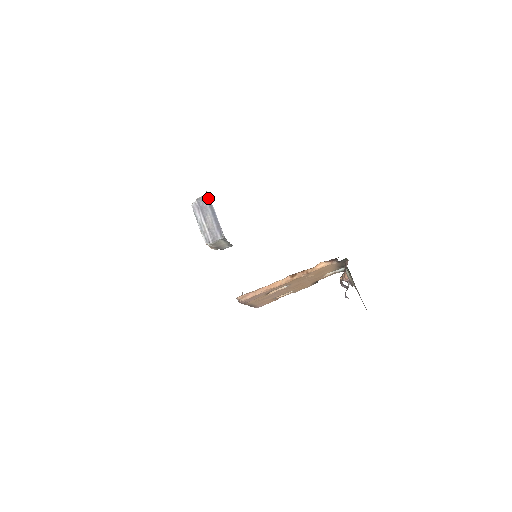
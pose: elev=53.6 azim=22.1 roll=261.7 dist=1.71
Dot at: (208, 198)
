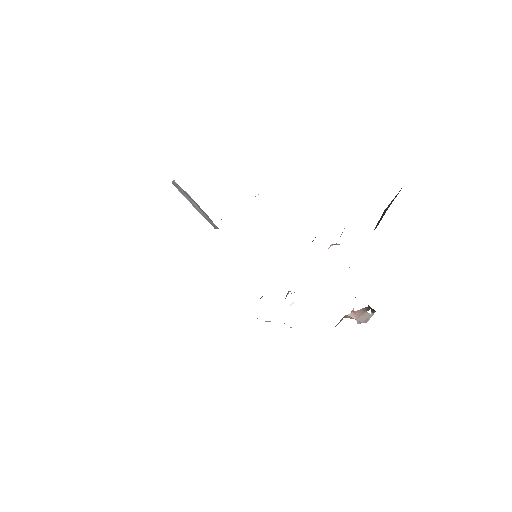
Dot at: (178, 185)
